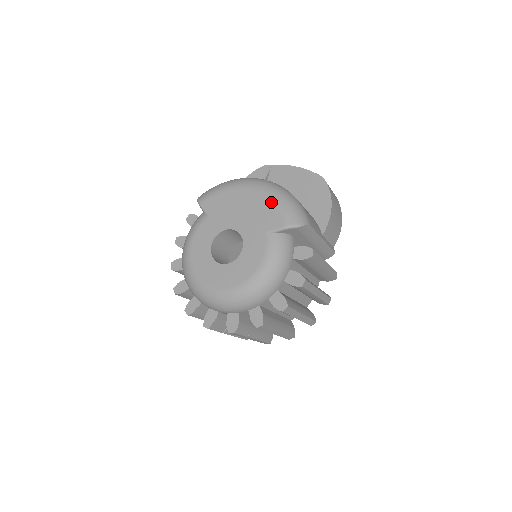
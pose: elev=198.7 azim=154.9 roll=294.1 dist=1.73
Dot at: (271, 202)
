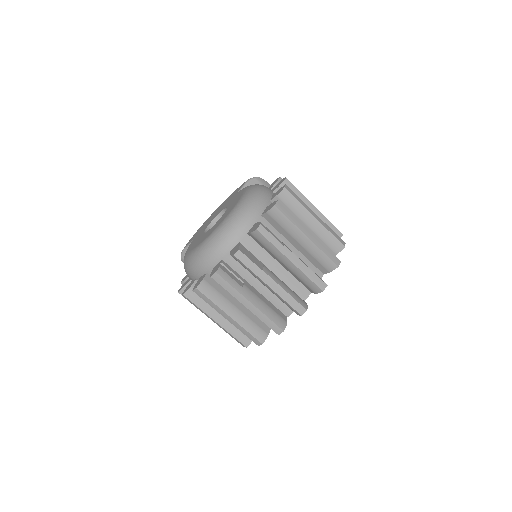
Dot at: (230, 195)
